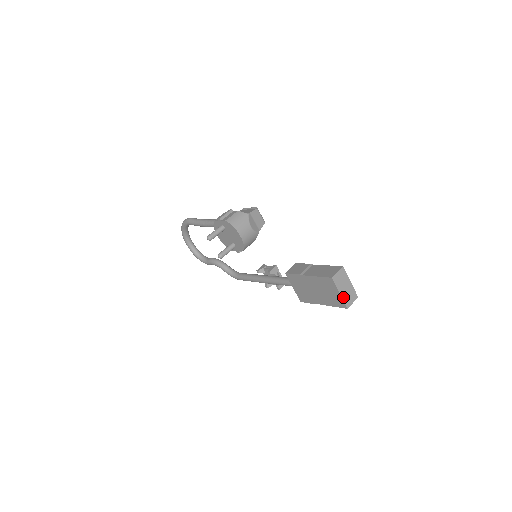
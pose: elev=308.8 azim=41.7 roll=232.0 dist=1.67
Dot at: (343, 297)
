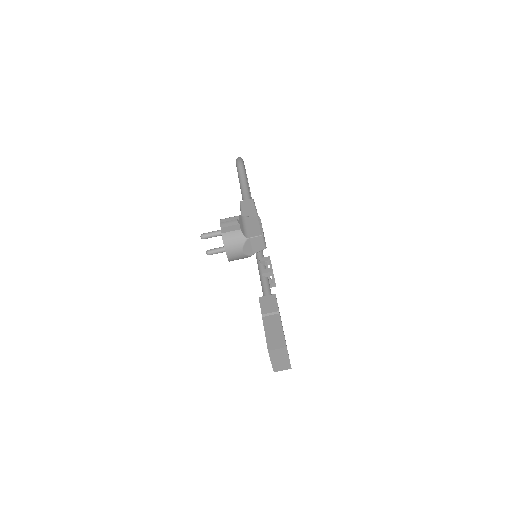
Dot at: (273, 364)
